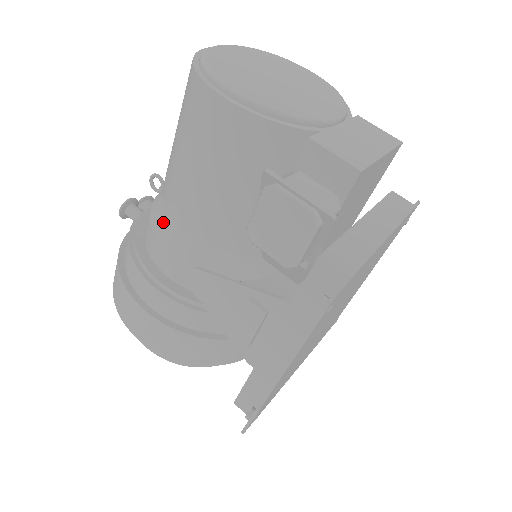
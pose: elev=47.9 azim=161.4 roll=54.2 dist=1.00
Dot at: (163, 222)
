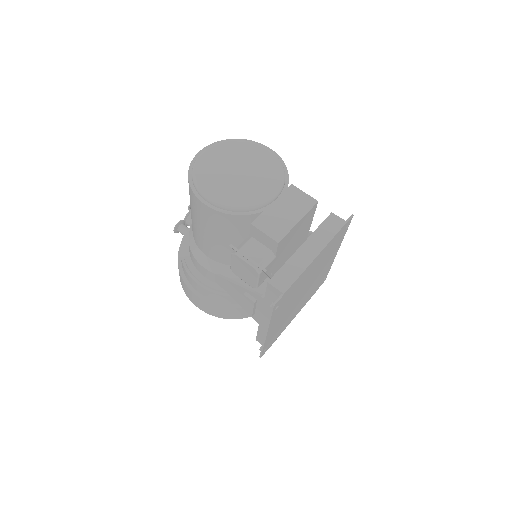
Dot at: (195, 248)
